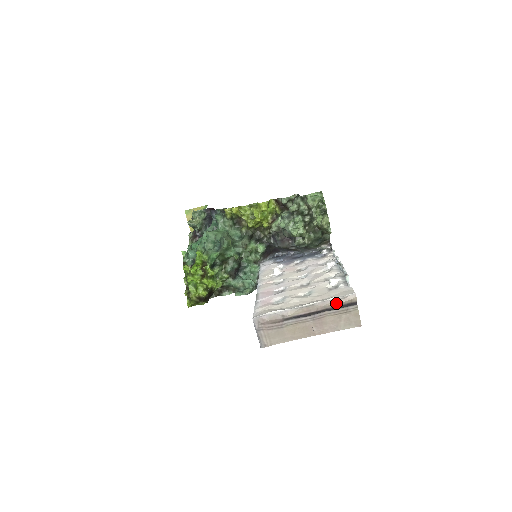
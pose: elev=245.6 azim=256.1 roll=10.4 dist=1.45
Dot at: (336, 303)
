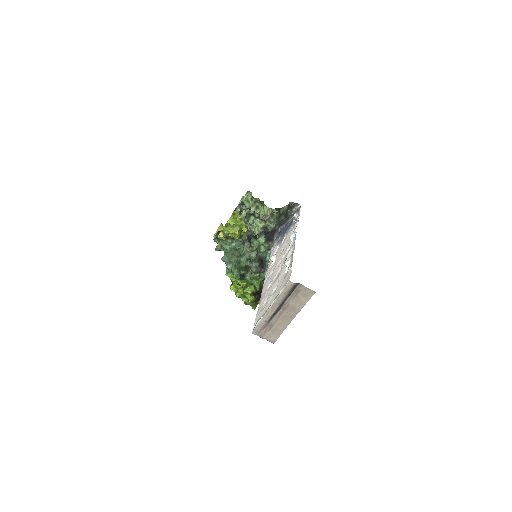
Dot at: (284, 294)
